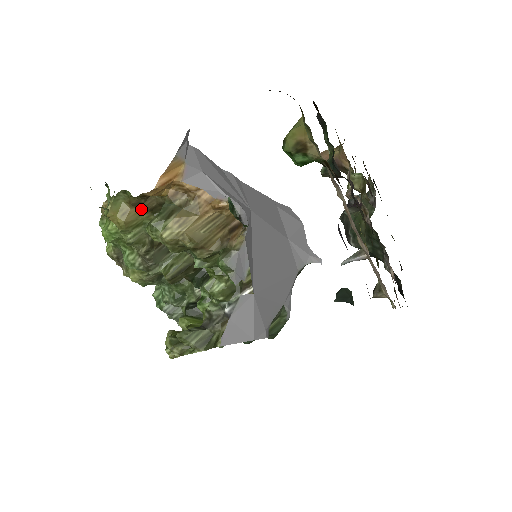
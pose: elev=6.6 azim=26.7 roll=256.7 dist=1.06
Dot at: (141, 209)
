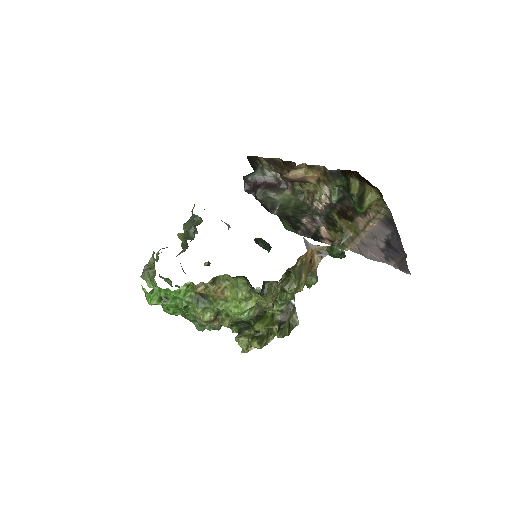
Dot at: occluded
